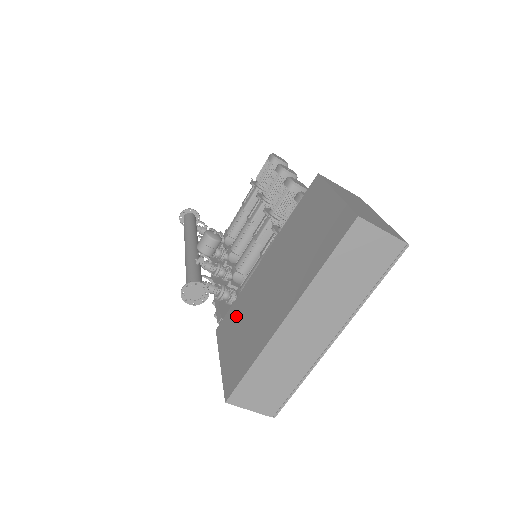
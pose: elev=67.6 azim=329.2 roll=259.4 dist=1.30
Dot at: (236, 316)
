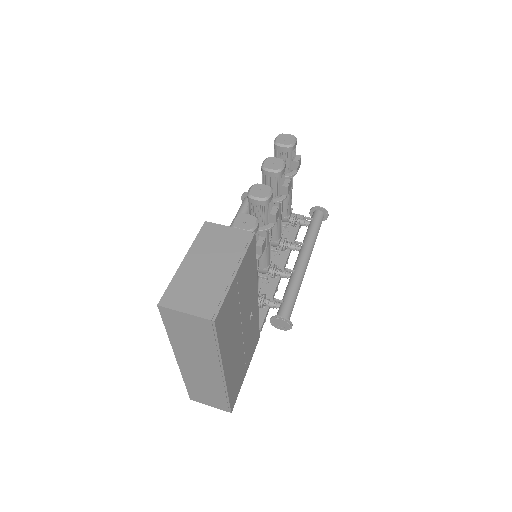
Dot at: occluded
